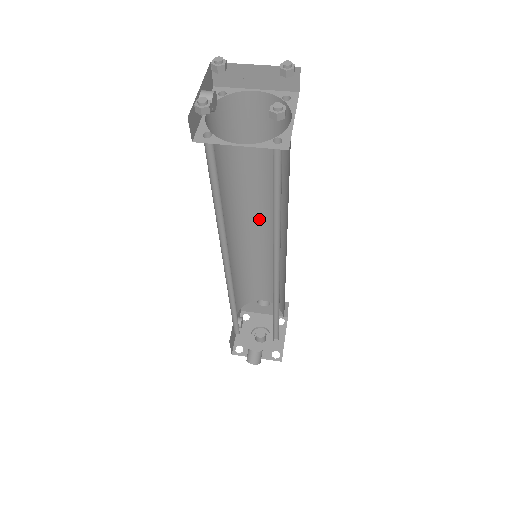
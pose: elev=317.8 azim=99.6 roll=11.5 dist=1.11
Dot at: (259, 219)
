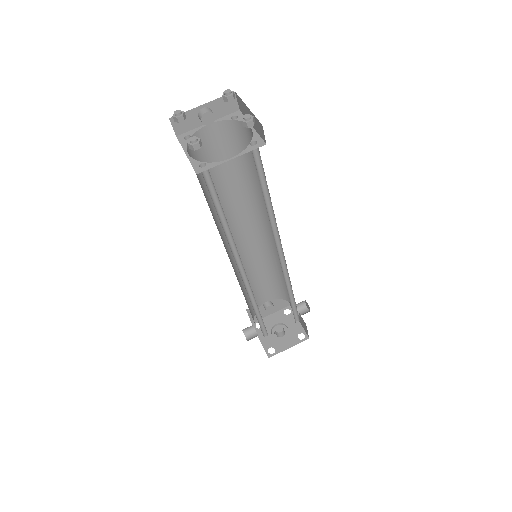
Dot at: occluded
